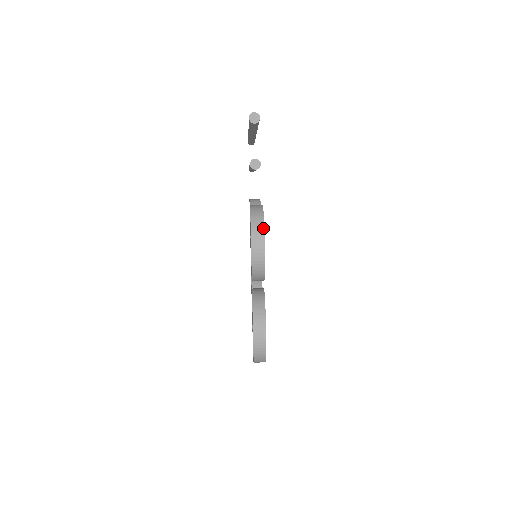
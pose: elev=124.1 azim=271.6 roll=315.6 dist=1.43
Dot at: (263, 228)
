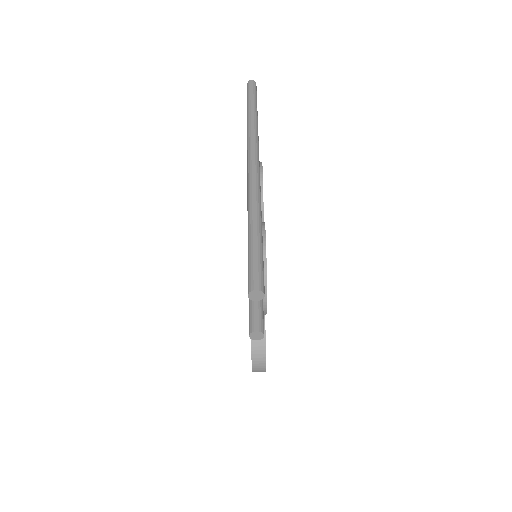
Dot at: (265, 283)
